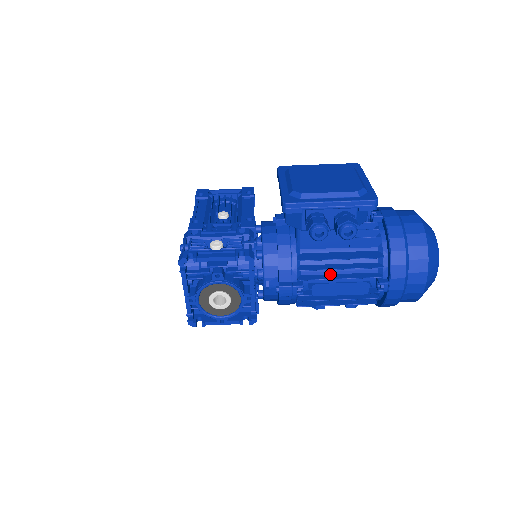
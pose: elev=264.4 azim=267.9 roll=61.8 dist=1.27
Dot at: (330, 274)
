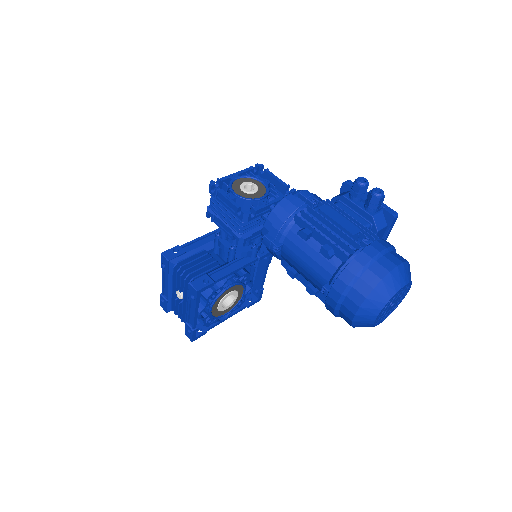
Dot at: occluded
